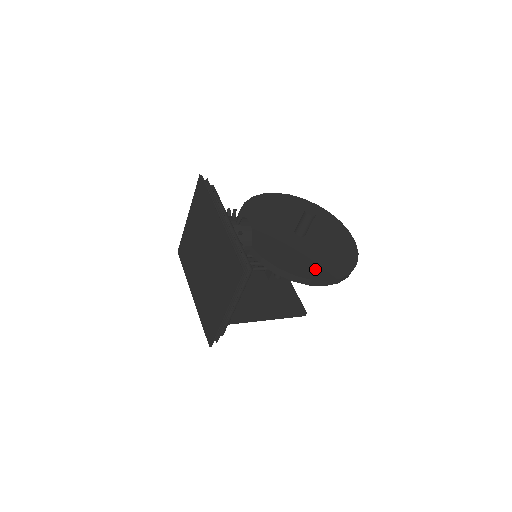
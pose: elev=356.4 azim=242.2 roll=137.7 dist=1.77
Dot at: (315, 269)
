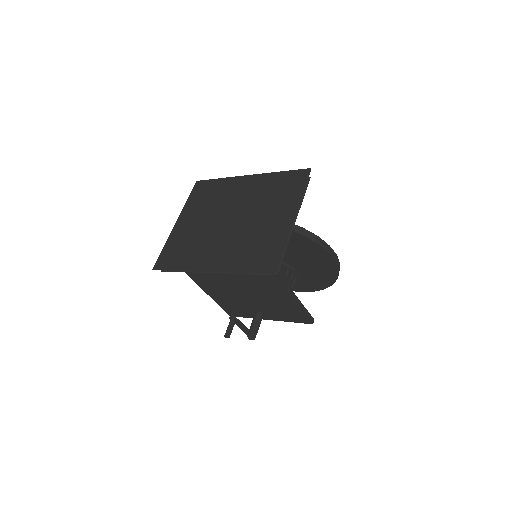
Dot at: occluded
